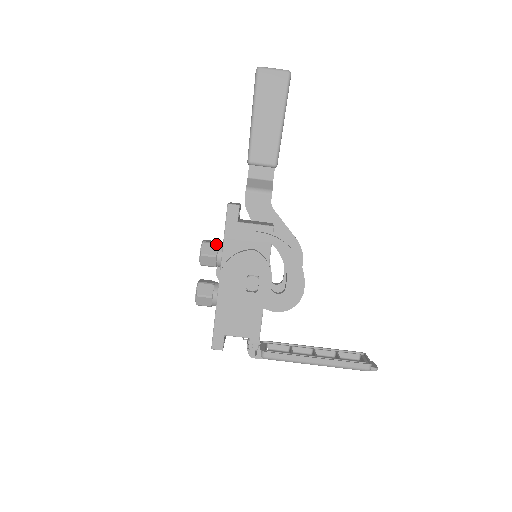
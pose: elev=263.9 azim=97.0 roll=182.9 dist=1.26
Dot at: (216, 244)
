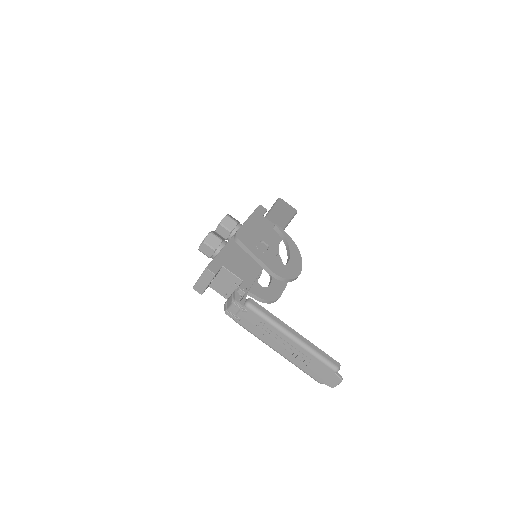
Dot at: (238, 221)
